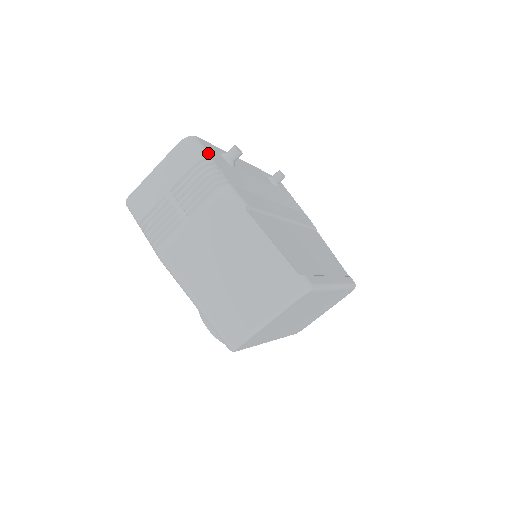
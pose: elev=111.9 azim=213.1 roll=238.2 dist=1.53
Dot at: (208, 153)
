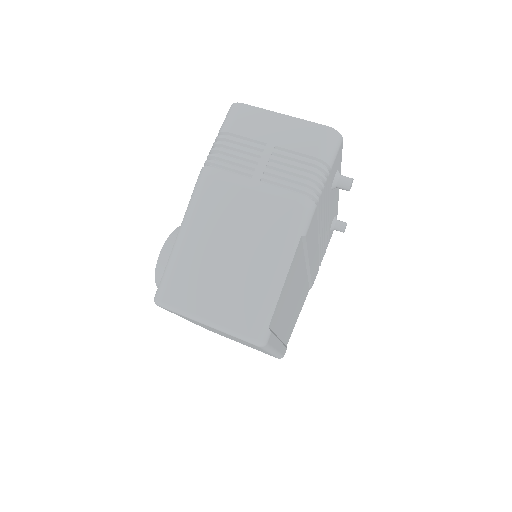
Dot at: (334, 162)
